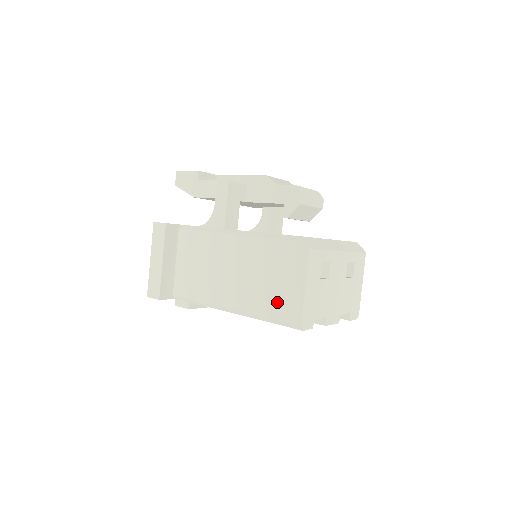
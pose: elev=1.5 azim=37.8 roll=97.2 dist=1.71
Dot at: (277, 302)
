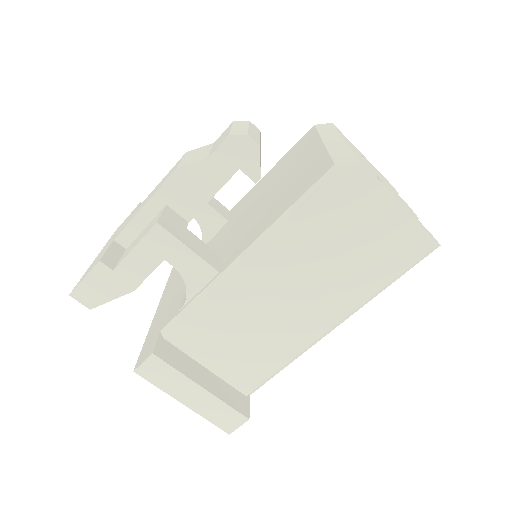
Dot at: (383, 257)
